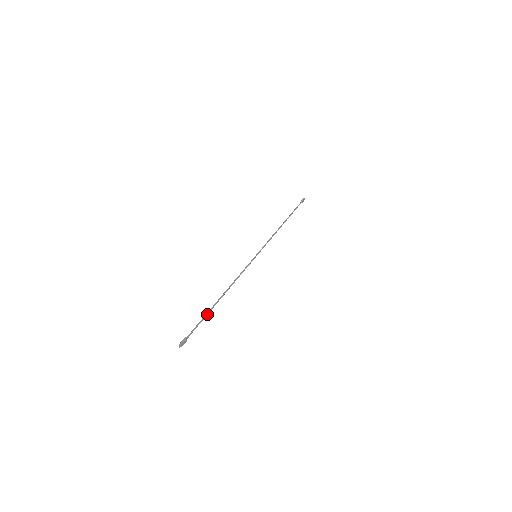
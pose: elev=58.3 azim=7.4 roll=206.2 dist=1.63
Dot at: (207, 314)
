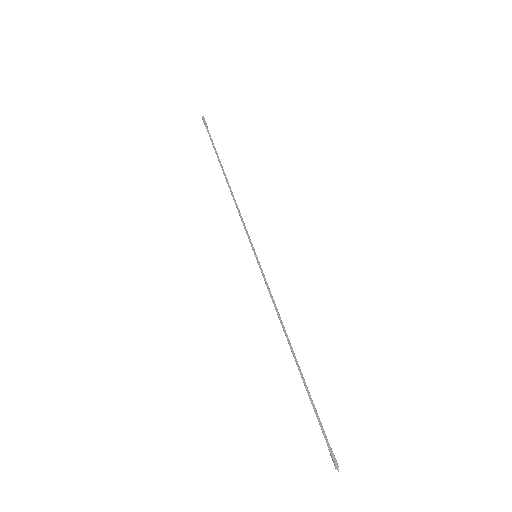
Dot at: occluded
